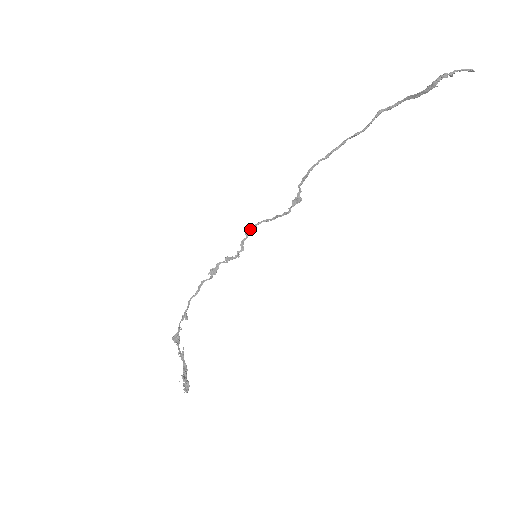
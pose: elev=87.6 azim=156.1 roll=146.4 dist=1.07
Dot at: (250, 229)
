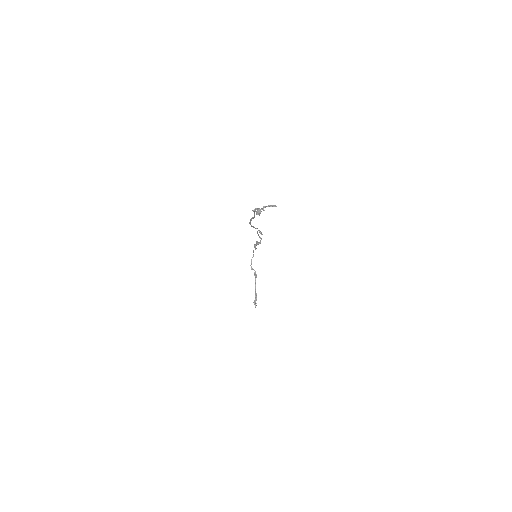
Dot at: (257, 233)
